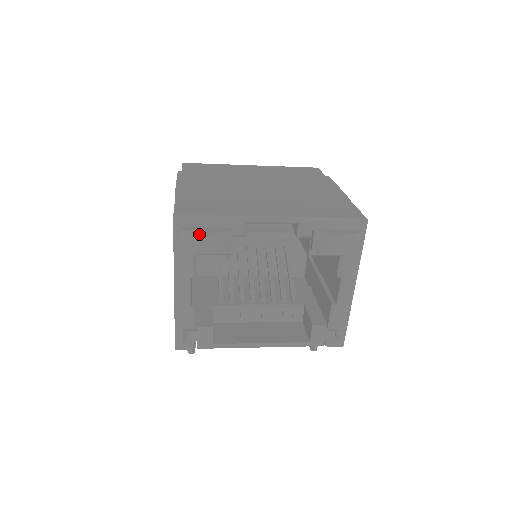
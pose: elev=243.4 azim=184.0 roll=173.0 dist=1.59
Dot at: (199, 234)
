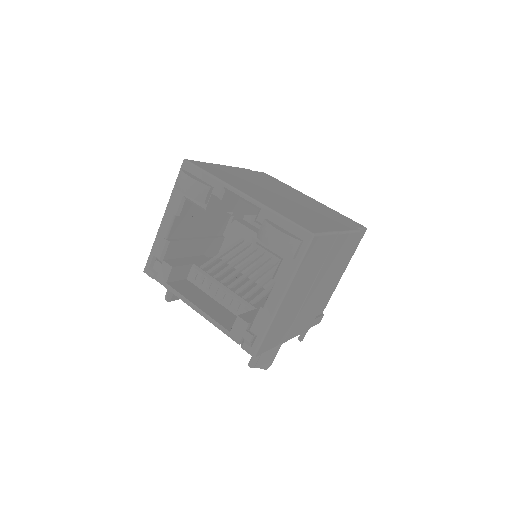
Dot at: (187, 176)
